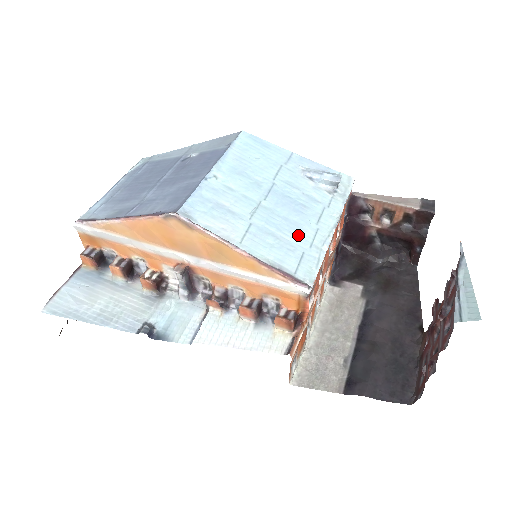
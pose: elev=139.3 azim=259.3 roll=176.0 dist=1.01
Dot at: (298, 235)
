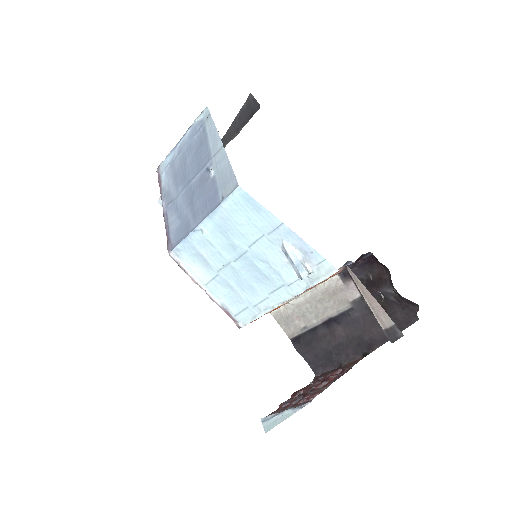
Dot at: (249, 295)
